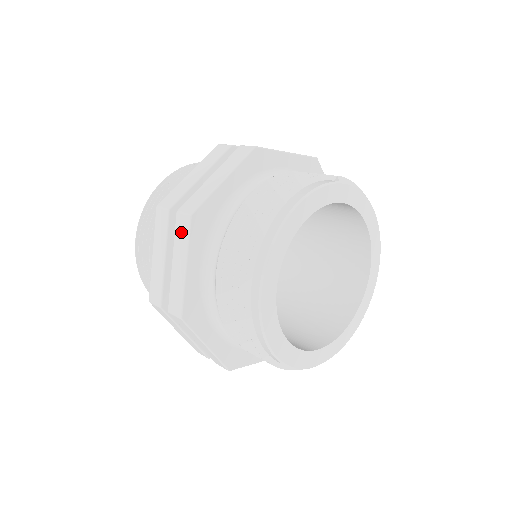
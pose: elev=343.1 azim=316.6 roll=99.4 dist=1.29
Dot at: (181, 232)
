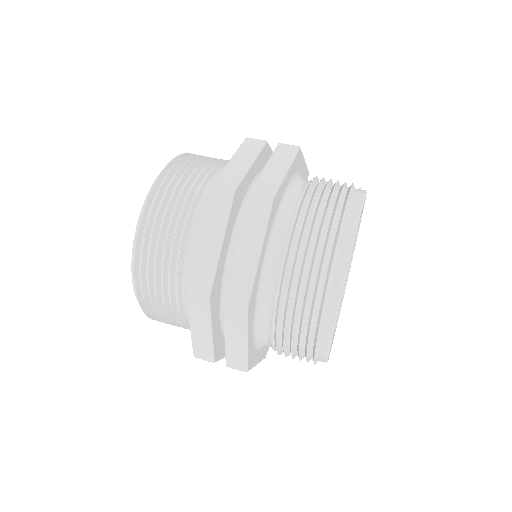
Dot at: (256, 215)
